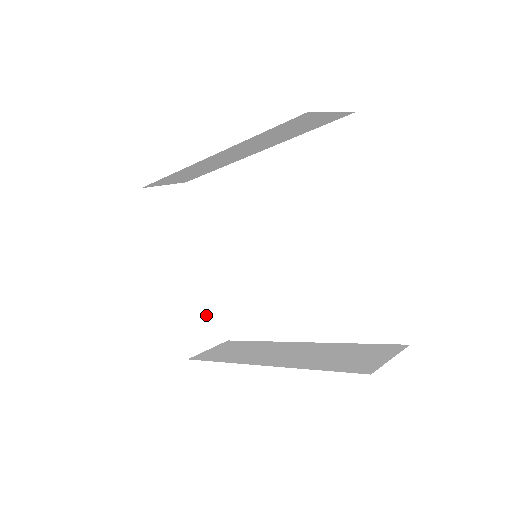
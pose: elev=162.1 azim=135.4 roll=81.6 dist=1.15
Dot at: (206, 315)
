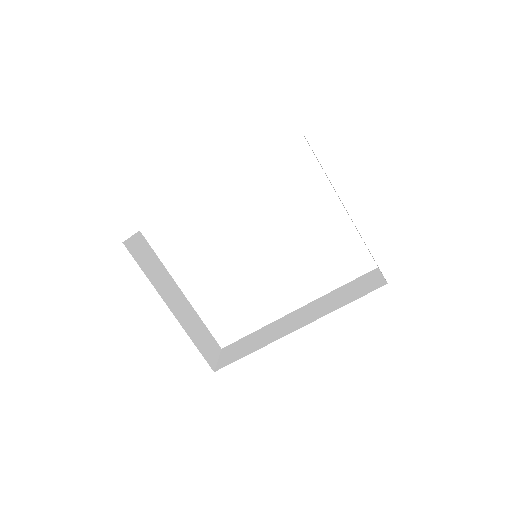
Dot at: (203, 334)
